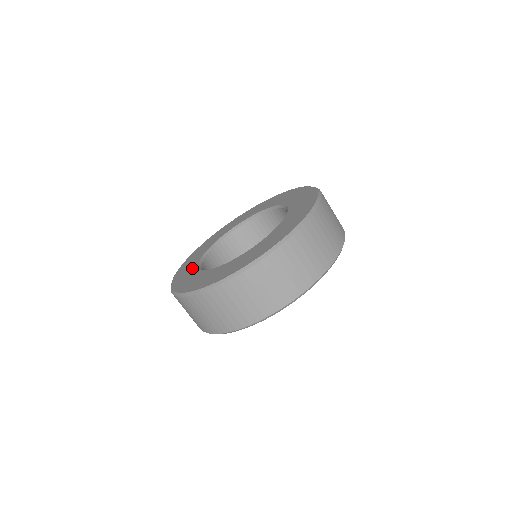
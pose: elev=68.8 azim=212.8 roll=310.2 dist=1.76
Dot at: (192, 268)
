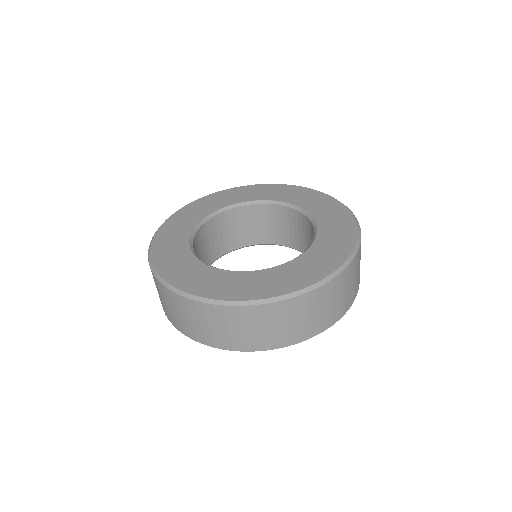
Dot at: (201, 269)
